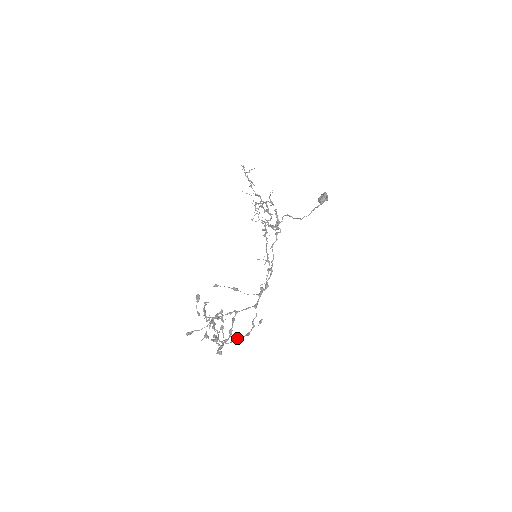
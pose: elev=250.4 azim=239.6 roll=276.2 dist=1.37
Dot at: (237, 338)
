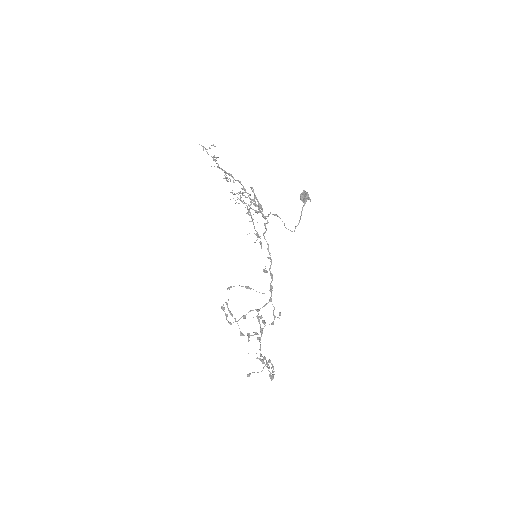
Dot at: (264, 326)
